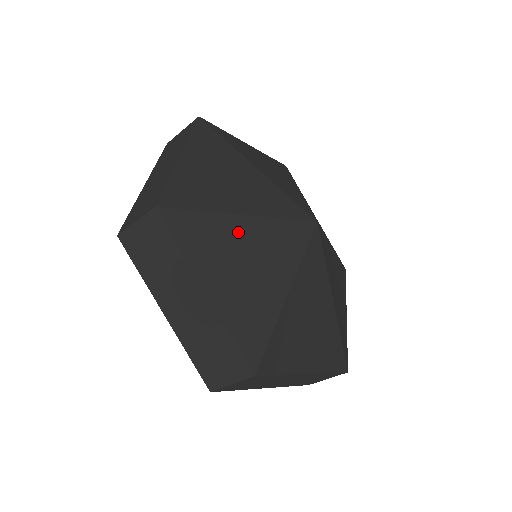
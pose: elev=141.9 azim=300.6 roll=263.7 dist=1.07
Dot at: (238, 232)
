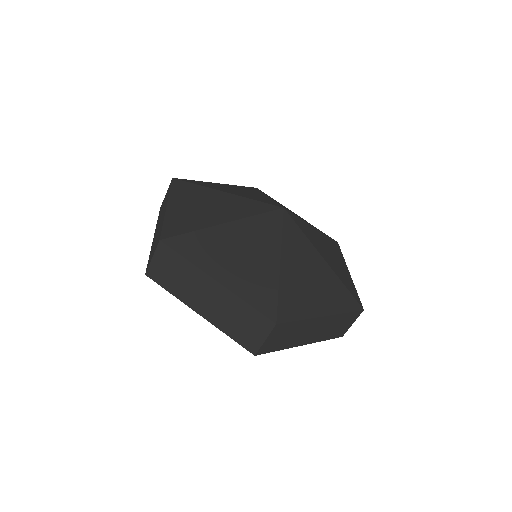
Dot at: (213, 195)
